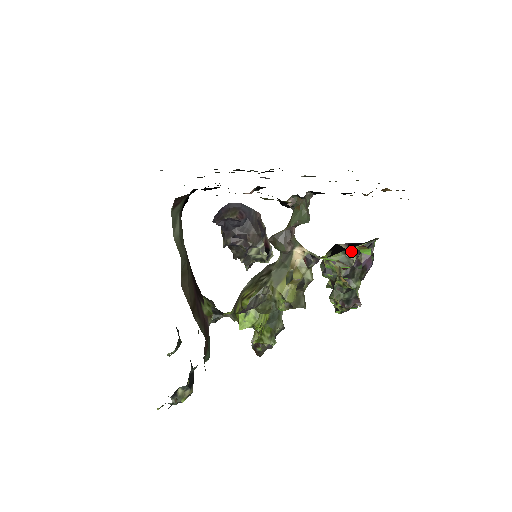
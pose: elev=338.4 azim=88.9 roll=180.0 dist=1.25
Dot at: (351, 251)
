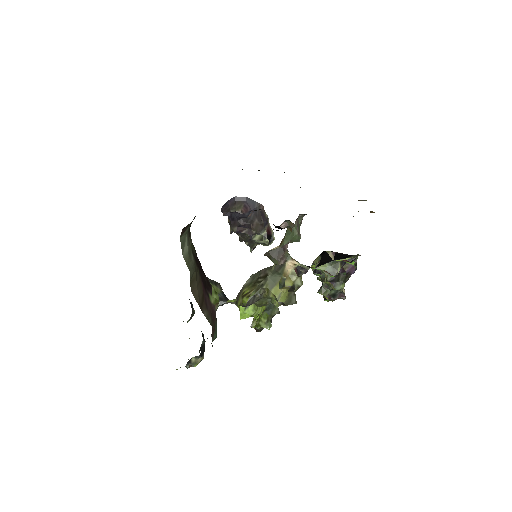
Dot at: (336, 263)
